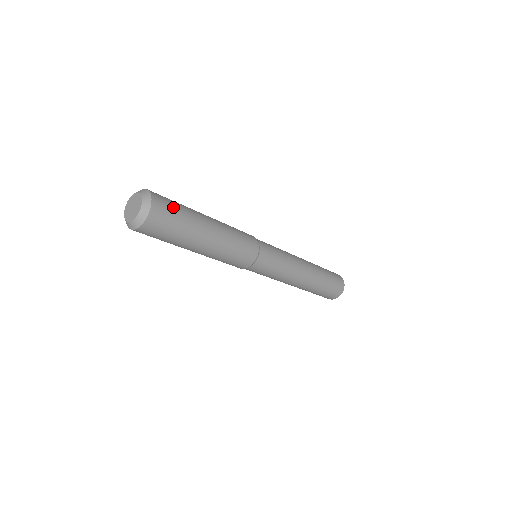
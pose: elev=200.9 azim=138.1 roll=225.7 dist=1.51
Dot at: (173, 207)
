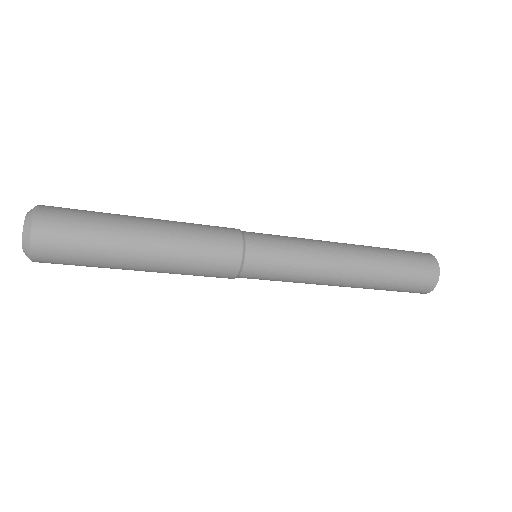
Dot at: (70, 247)
